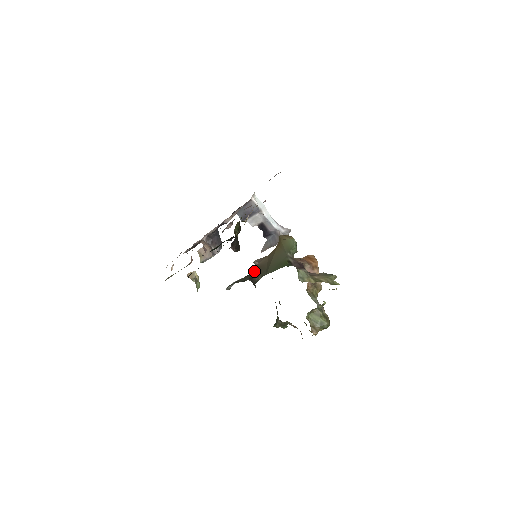
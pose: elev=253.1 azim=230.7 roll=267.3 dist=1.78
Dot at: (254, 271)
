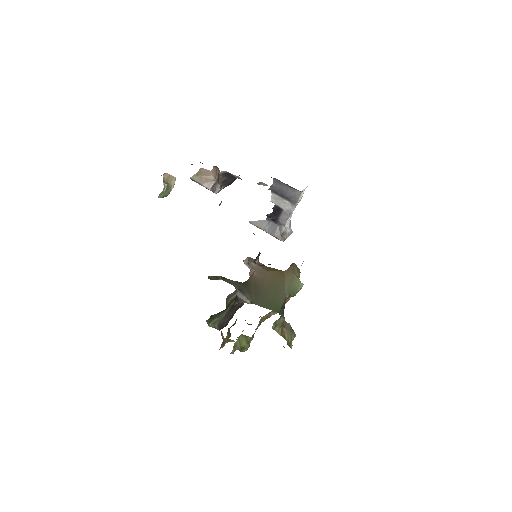
Dot at: (247, 283)
